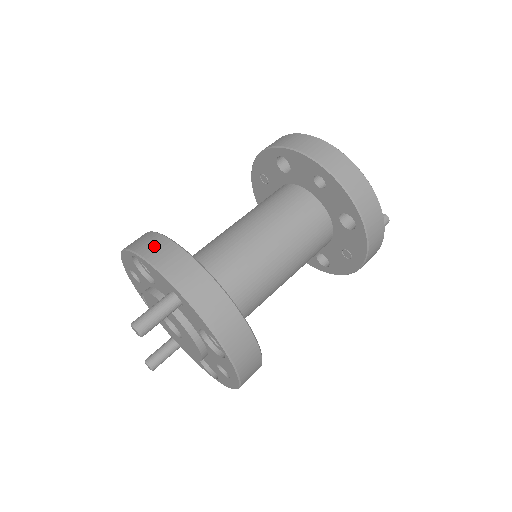
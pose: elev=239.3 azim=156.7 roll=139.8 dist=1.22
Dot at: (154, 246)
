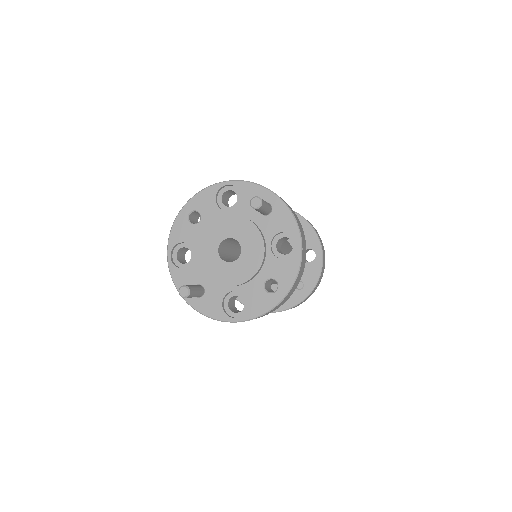
Dot at: occluded
